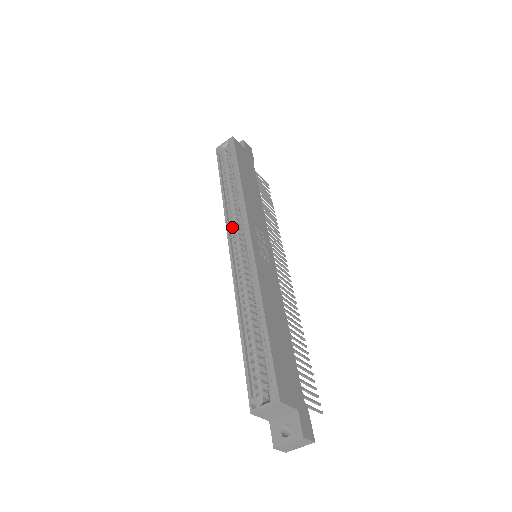
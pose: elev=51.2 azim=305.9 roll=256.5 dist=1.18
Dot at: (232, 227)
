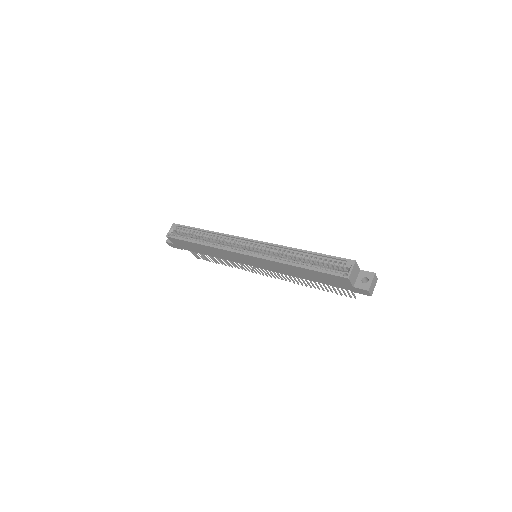
Dot at: (231, 249)
